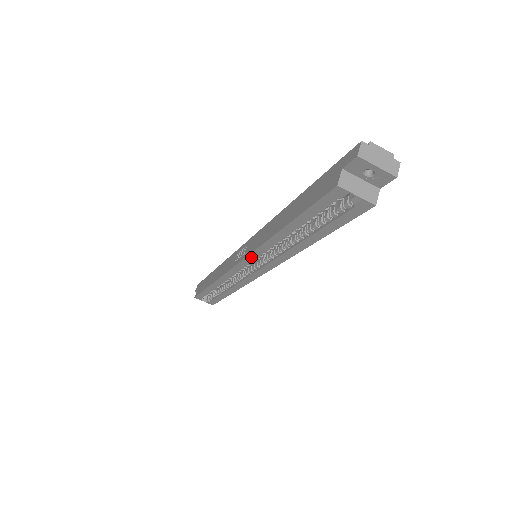
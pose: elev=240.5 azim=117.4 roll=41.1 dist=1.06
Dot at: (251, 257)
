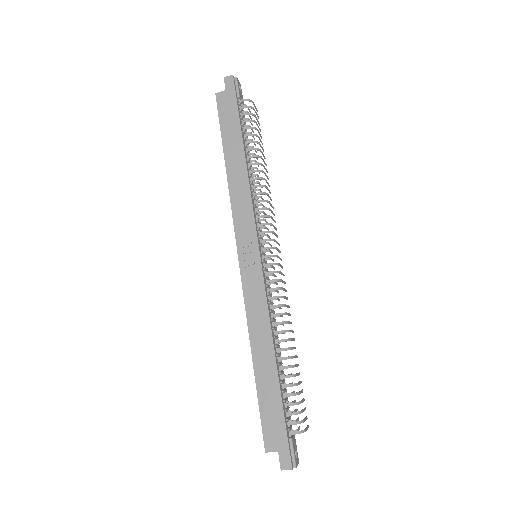
Dot at: (243, 285)
